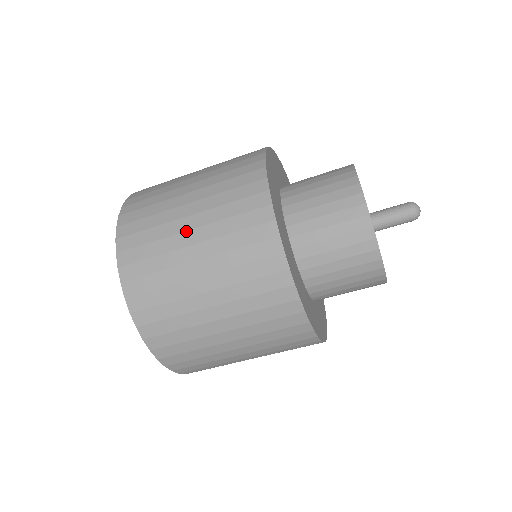
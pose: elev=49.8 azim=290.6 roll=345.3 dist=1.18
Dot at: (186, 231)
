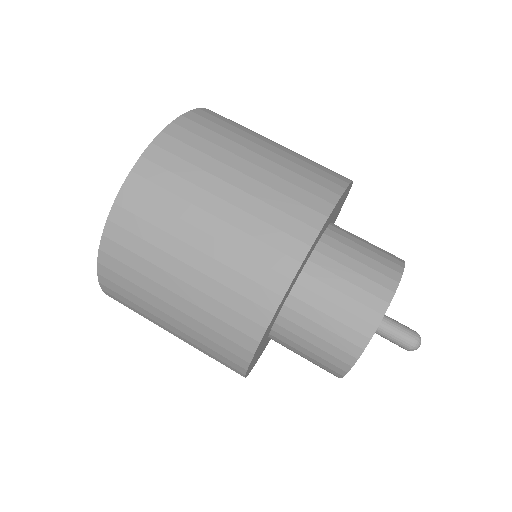
Dot at: (267, 142)
